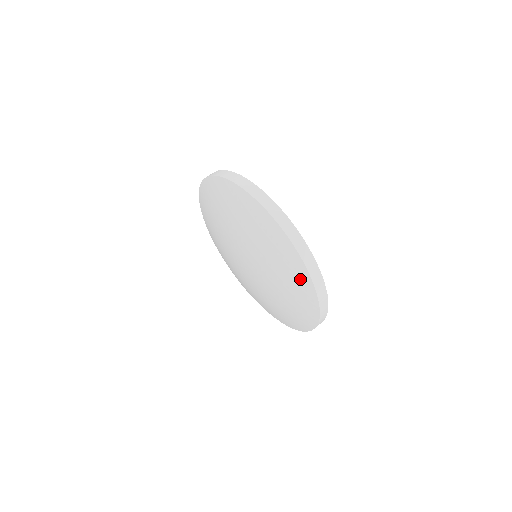
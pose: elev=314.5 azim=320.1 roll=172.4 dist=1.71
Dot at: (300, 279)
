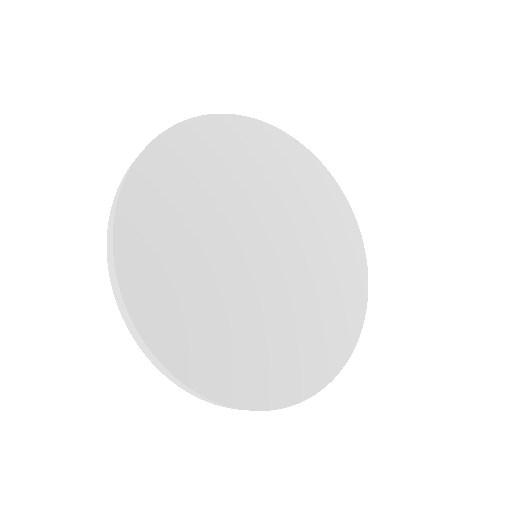
Dot at: occluded
